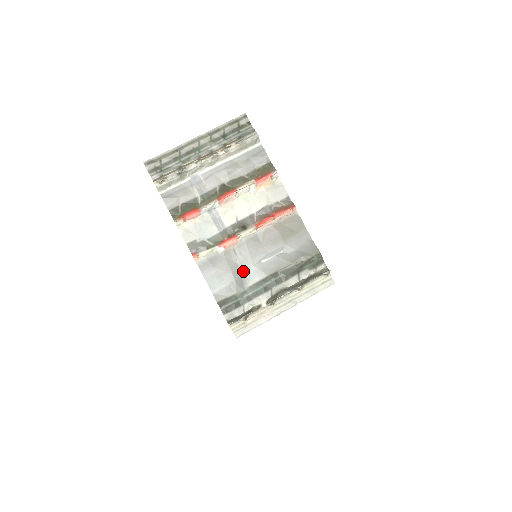
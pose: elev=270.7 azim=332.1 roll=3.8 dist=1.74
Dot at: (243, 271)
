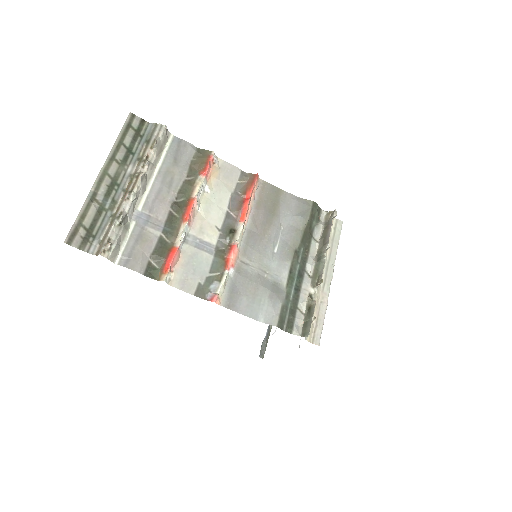
Dot at: (268, 276)
